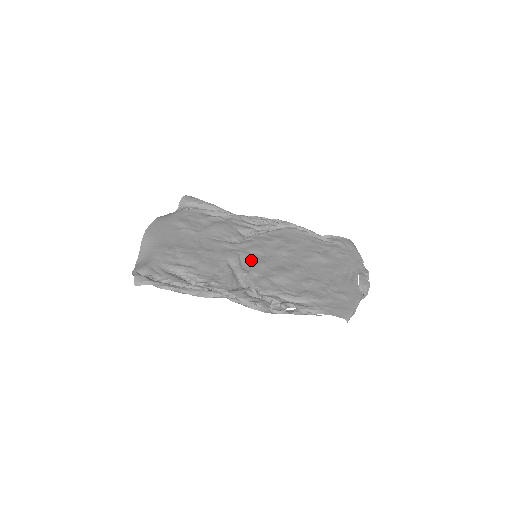
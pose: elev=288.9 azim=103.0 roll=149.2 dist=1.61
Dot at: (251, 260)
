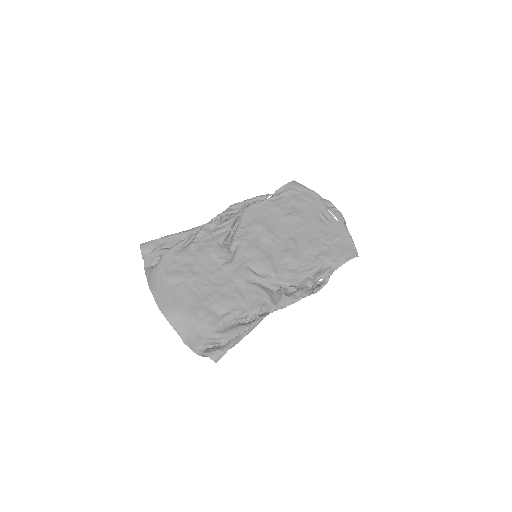
Dot at: (260, 264)
